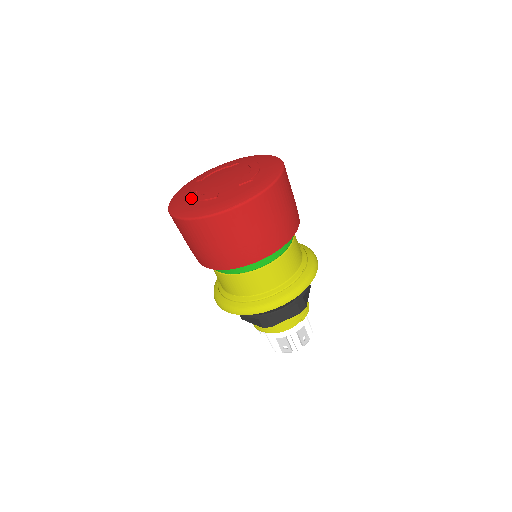
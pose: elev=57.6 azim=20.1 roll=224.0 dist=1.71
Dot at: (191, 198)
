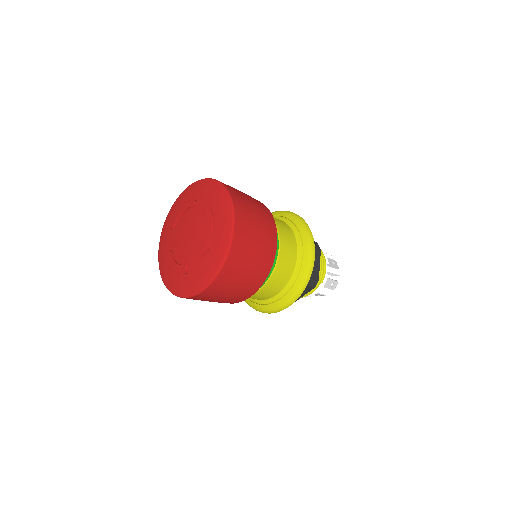
Dot at: (169, 265)
